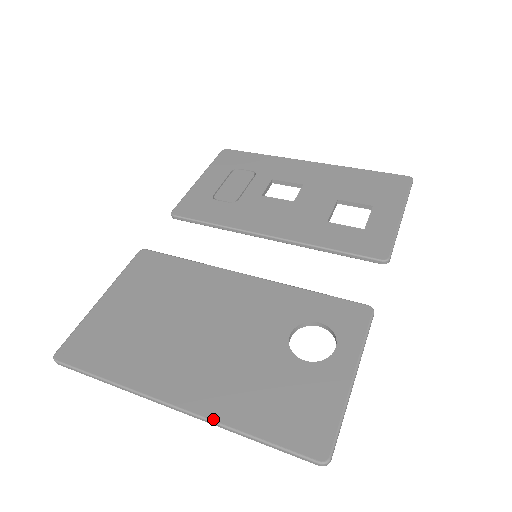
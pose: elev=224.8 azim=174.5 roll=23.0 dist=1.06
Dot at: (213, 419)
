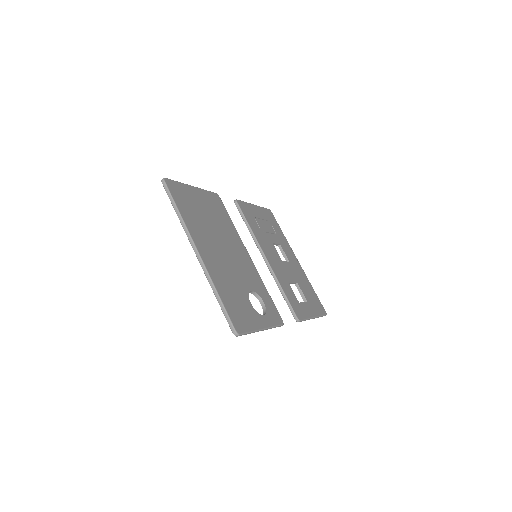
Dot at: (210, 274)
